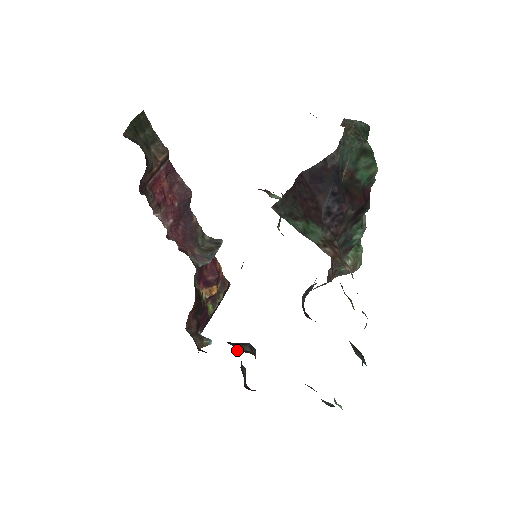
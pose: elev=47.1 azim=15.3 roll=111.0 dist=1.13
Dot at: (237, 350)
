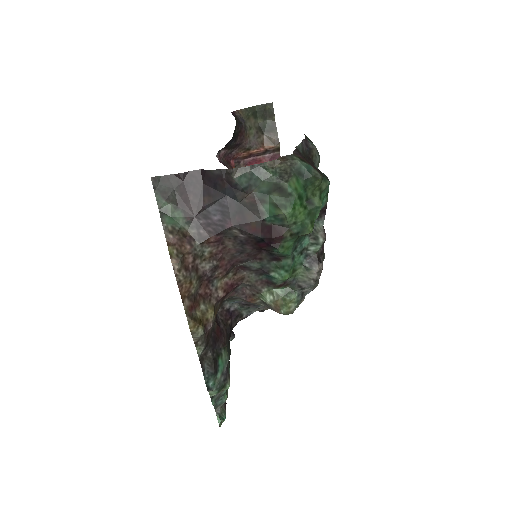
Dot at: occluded
